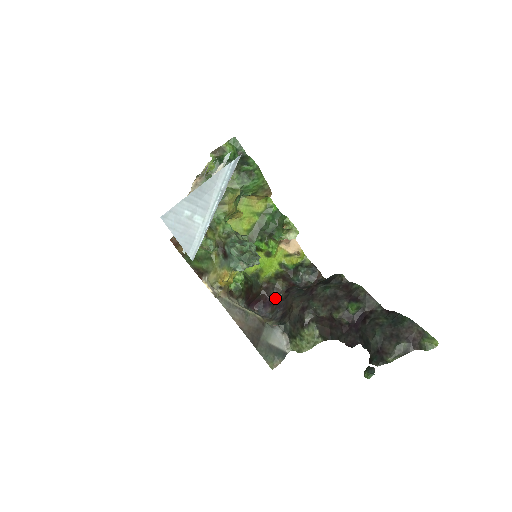
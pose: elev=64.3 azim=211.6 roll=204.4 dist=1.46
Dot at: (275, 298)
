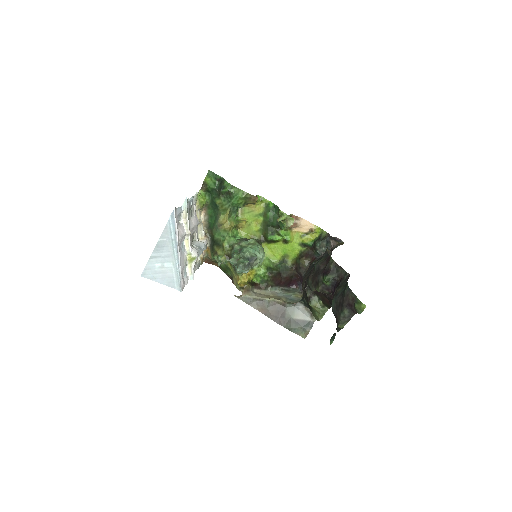
Dot at: (303, 275)
